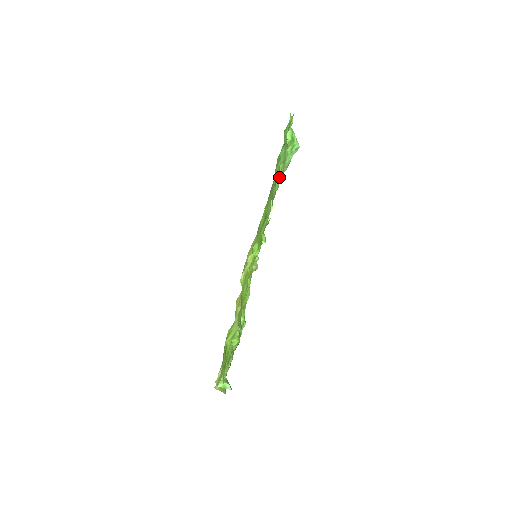
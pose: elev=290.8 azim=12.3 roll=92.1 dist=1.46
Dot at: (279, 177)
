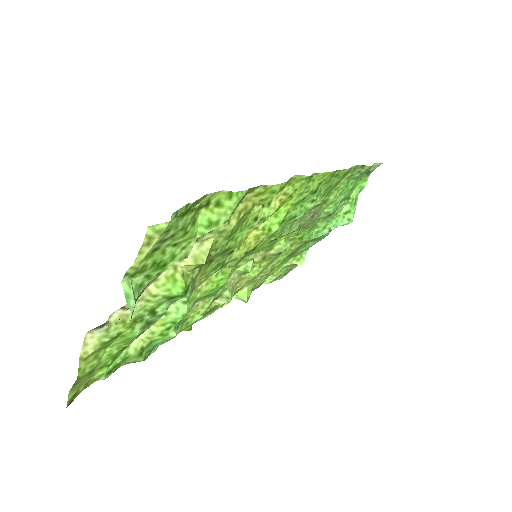
Dot at: (330, 208)
